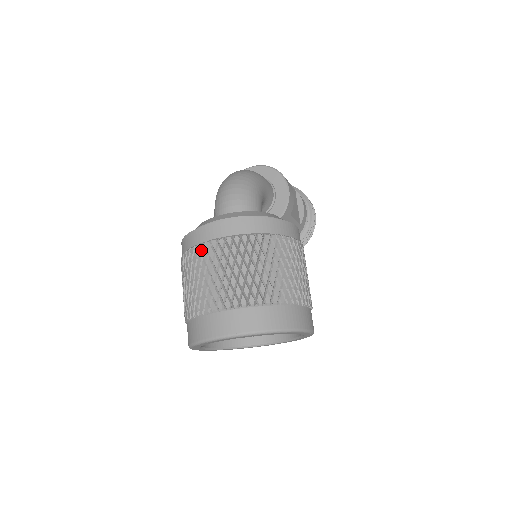
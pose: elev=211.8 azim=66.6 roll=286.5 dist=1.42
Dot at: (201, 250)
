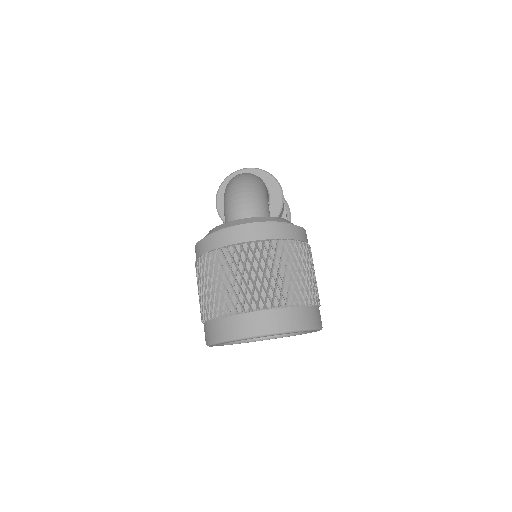
Dot at: (231, 252)
